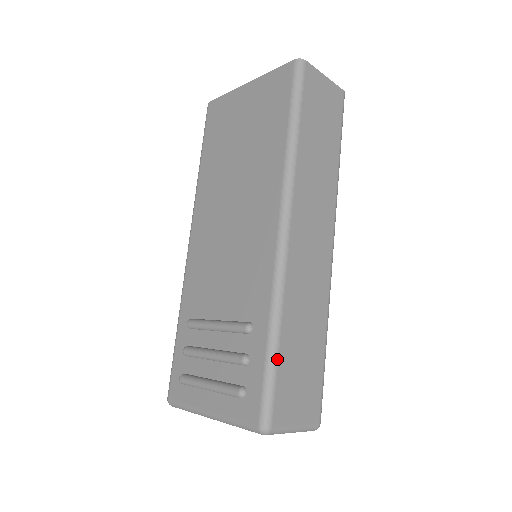
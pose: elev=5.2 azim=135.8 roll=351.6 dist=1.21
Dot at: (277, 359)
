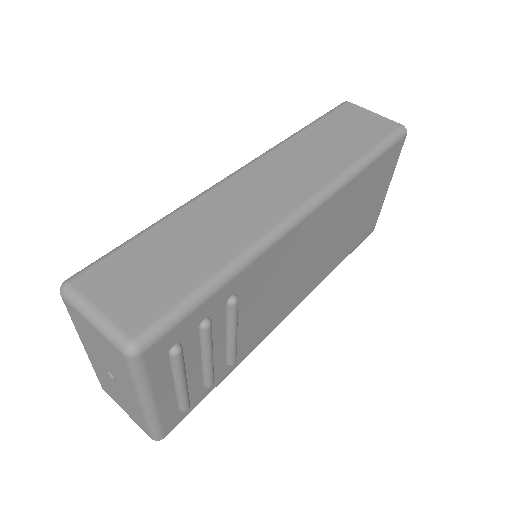
Dot at: (135, 239)
